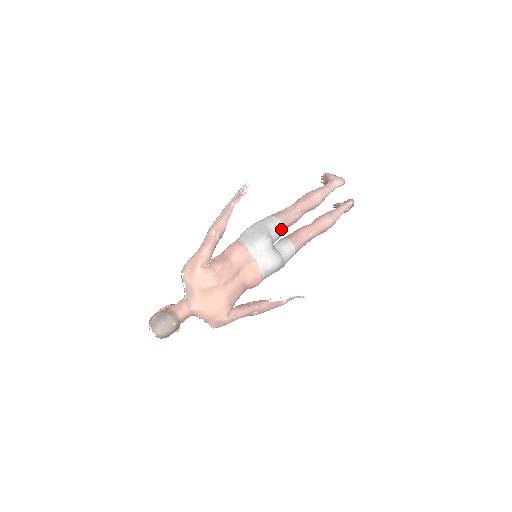
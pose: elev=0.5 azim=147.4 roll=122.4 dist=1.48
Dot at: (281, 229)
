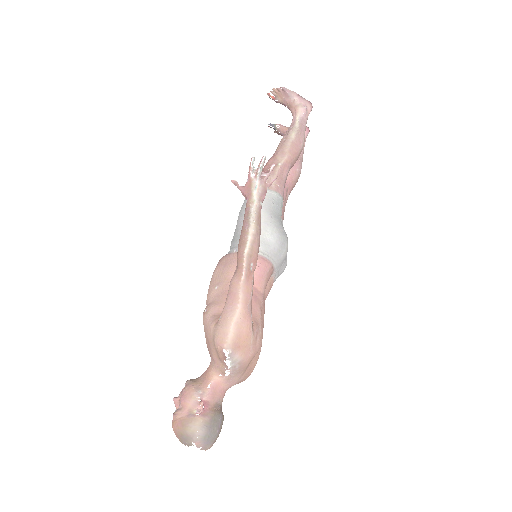
Dot at: occluded
